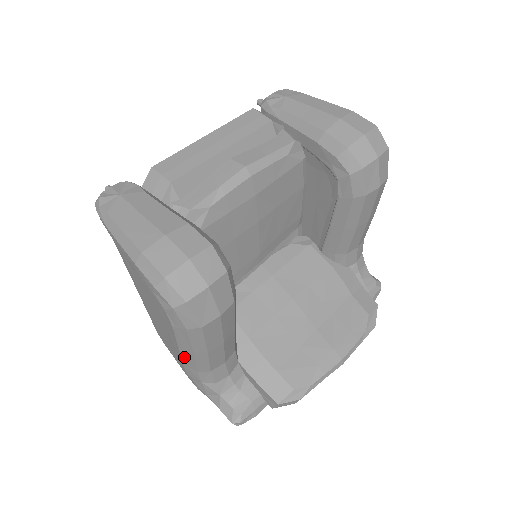
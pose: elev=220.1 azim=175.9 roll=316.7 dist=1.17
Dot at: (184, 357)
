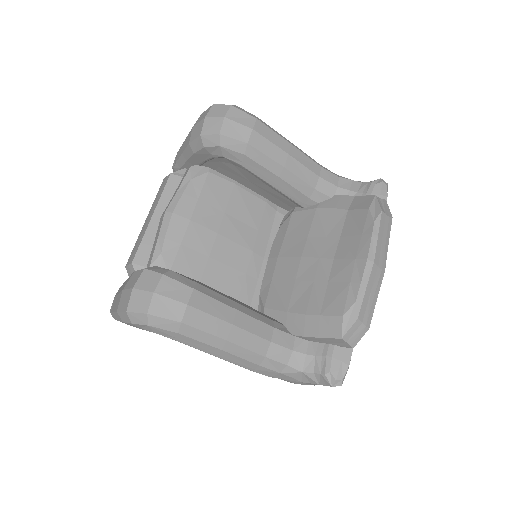
Dot at: (232, 361)
